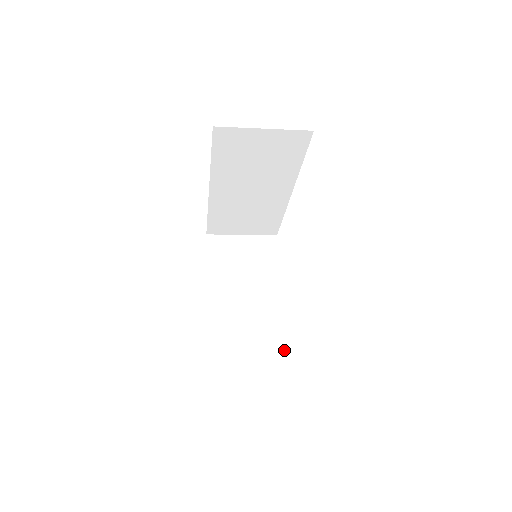
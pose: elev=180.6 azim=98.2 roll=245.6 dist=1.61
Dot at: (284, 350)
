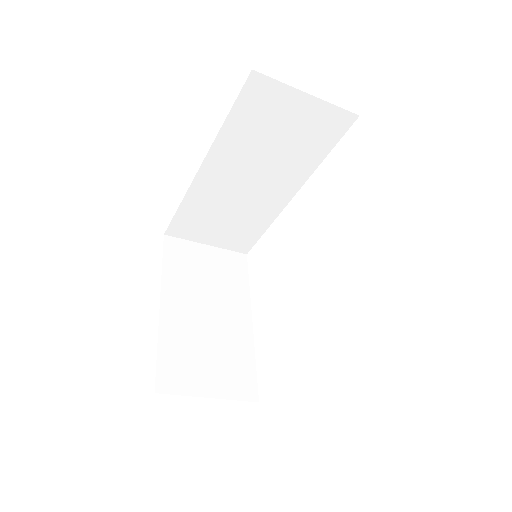
Dot at: (253, 393)
